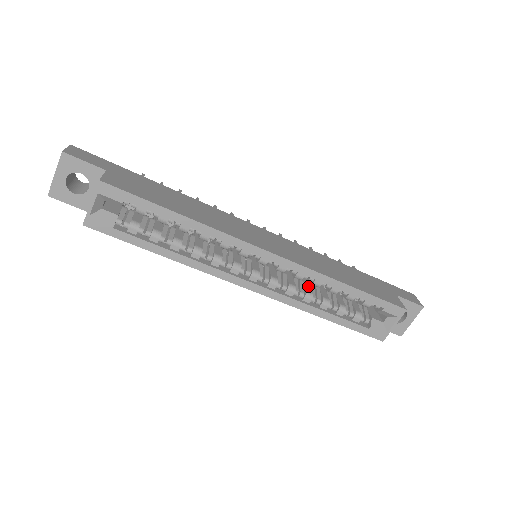
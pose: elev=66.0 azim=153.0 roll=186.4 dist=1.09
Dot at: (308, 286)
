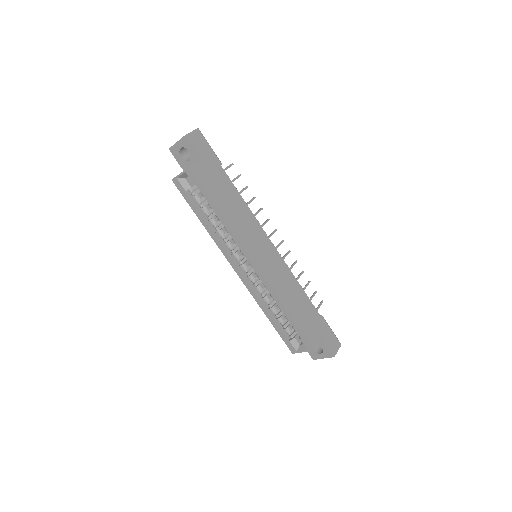
Dot at: occluded
